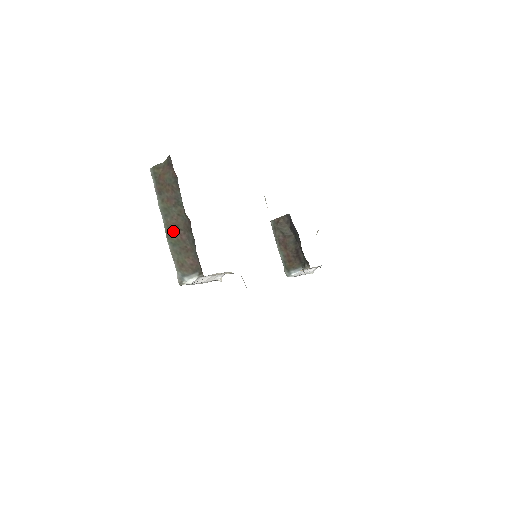
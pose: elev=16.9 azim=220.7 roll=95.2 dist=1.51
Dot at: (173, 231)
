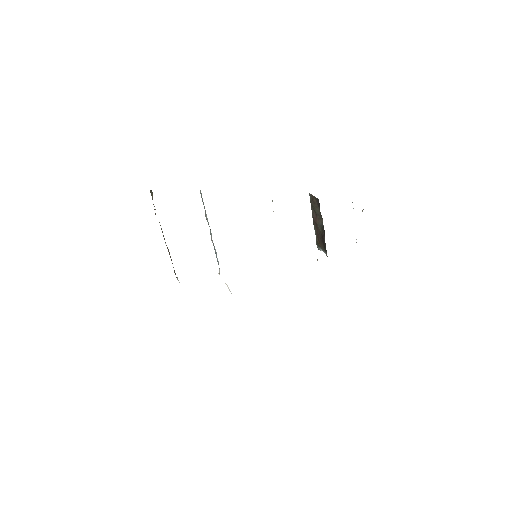
Dot at: occluded
